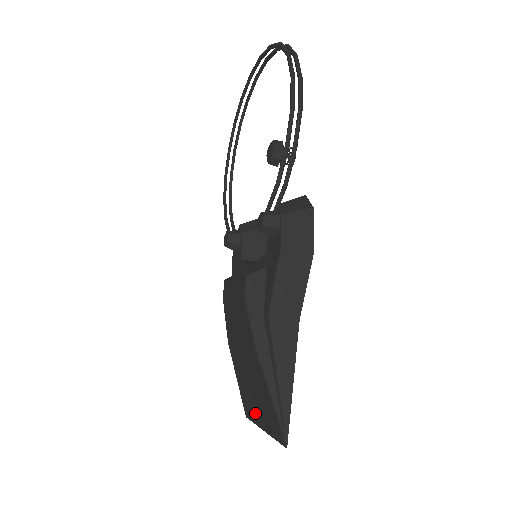
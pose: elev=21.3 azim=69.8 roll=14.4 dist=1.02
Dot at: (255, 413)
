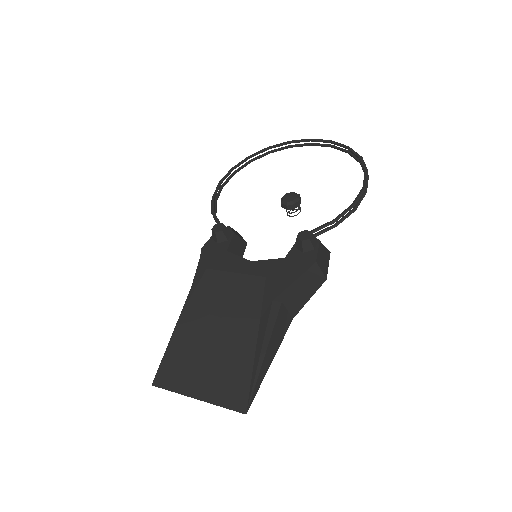
Dot at: (189, 380)
